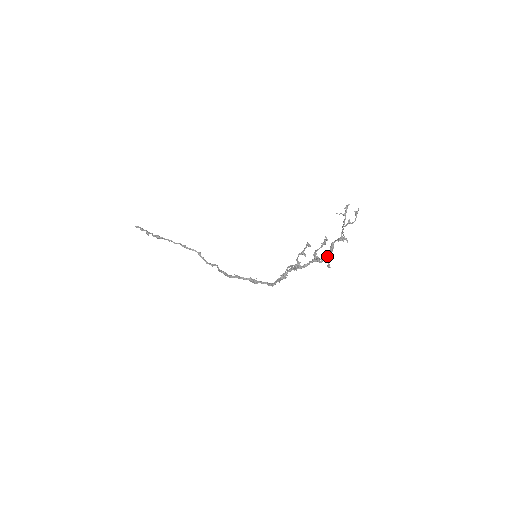
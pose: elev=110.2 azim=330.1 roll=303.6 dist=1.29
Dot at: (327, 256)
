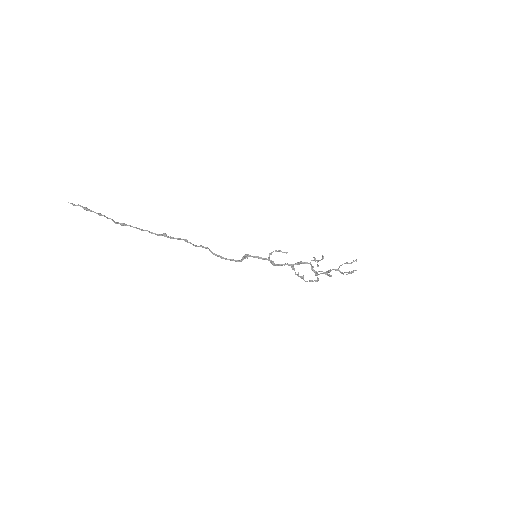
Dot at: (324, 273)
